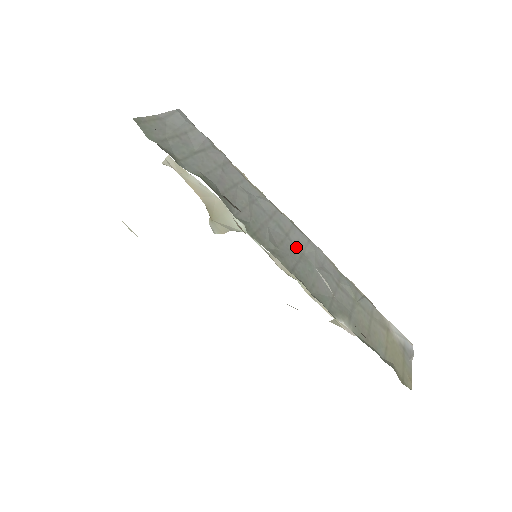
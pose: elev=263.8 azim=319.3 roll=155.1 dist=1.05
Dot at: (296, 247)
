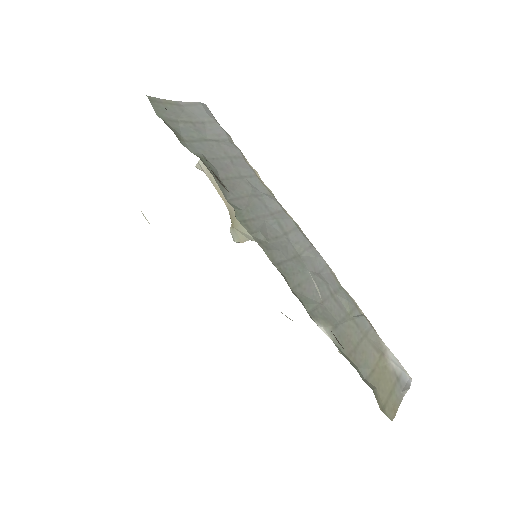
Dot at: (293, 247)
